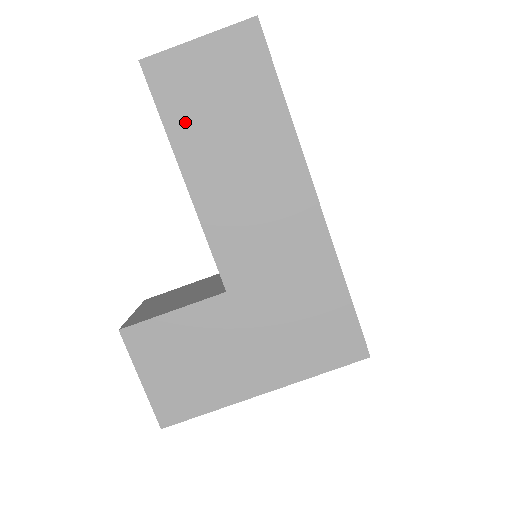
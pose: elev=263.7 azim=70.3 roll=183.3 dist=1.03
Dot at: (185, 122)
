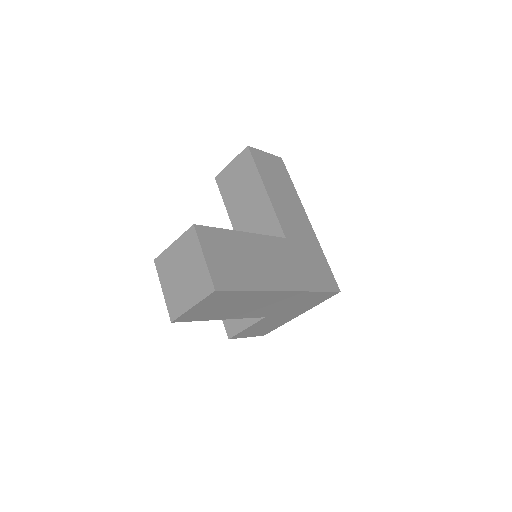
Dot at: (209, 316)
